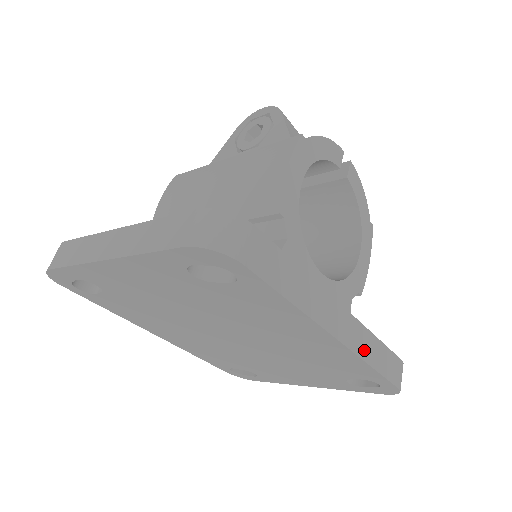
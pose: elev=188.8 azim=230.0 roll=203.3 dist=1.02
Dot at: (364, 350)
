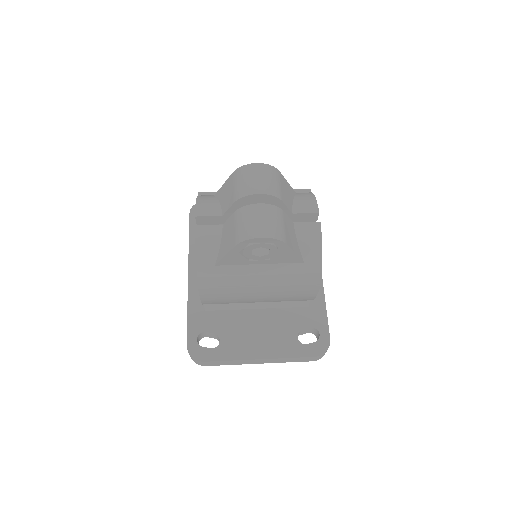
Dot at: occluded
